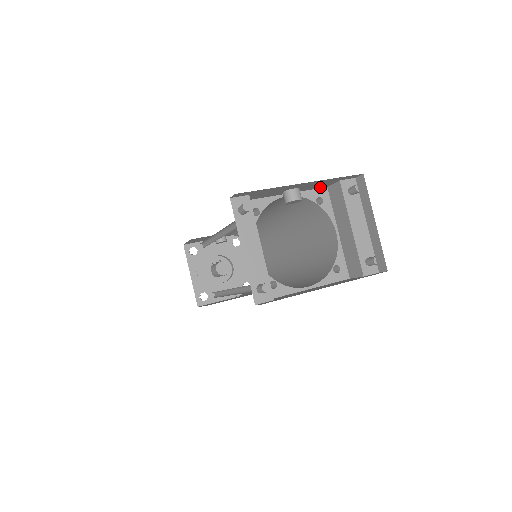
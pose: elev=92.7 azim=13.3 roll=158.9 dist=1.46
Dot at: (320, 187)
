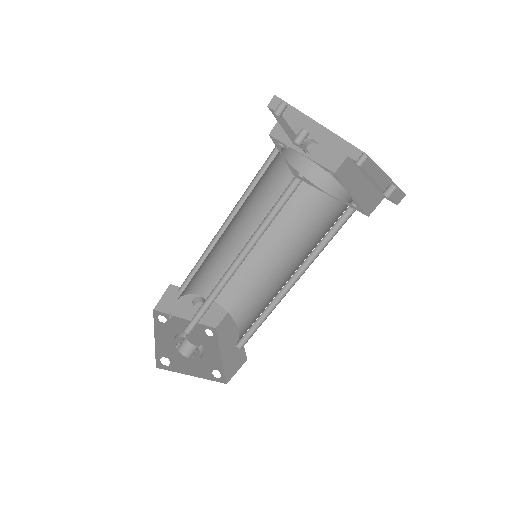
Dot at: (330, 167)
